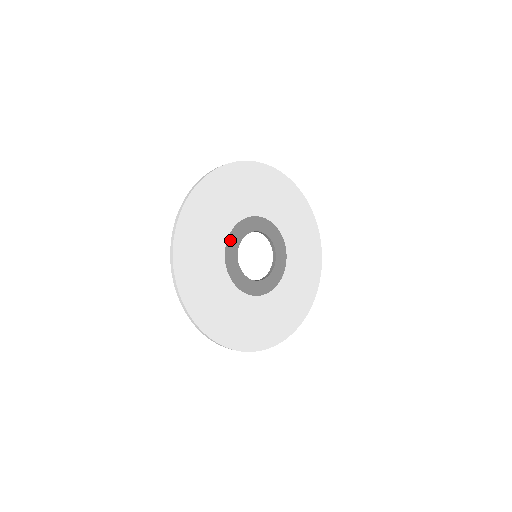
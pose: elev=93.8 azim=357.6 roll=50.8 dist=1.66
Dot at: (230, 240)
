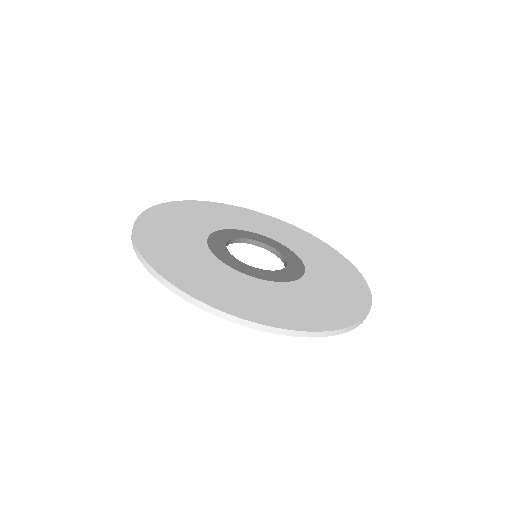
Dot at: (215, 235)
